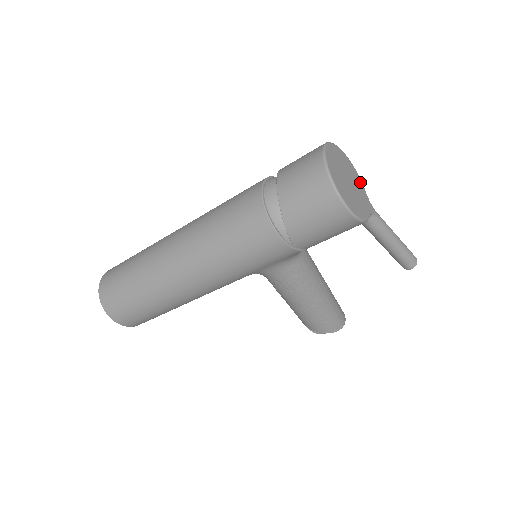
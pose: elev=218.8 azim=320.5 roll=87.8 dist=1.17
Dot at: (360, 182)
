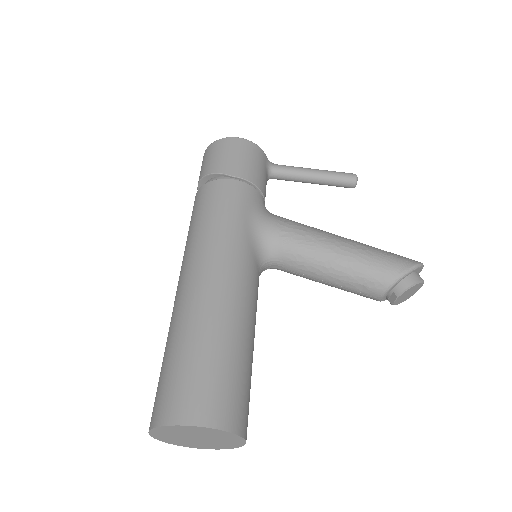
Dot at: occluded
